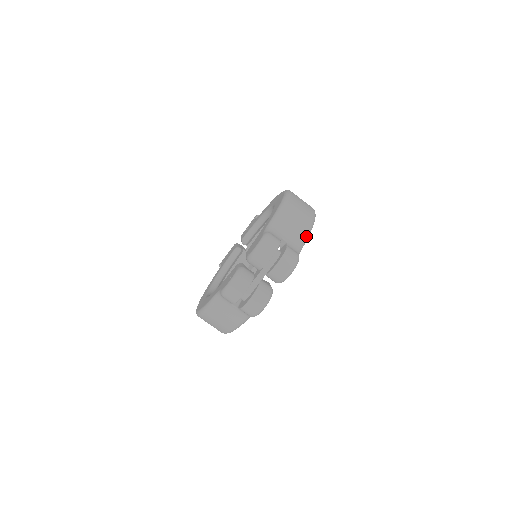
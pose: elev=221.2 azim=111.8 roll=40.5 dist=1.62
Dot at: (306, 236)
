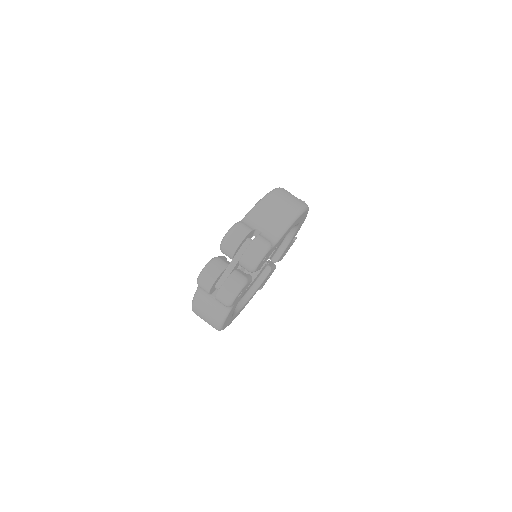
Dot at: (285, 227)
